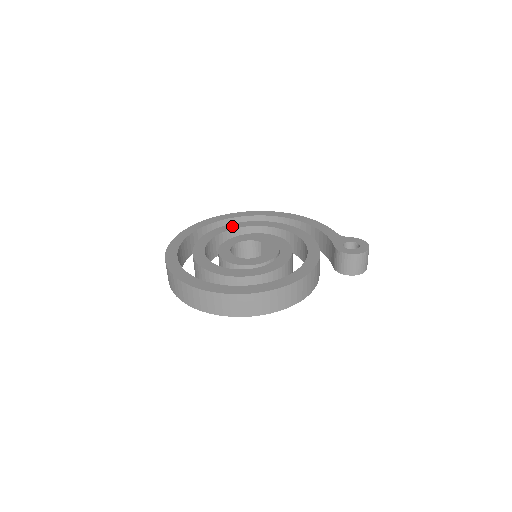
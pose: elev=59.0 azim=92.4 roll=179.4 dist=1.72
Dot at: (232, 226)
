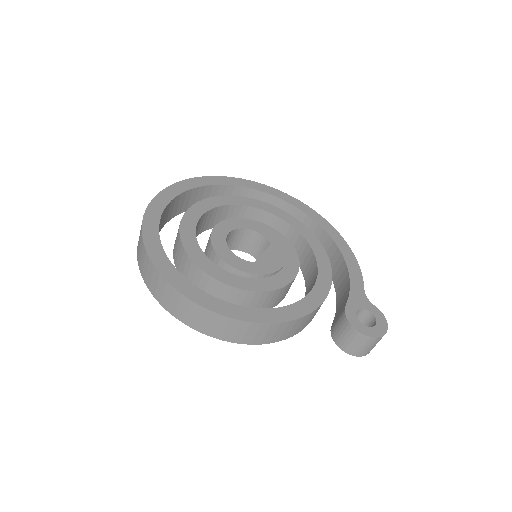
Dot at: (259, 204)
